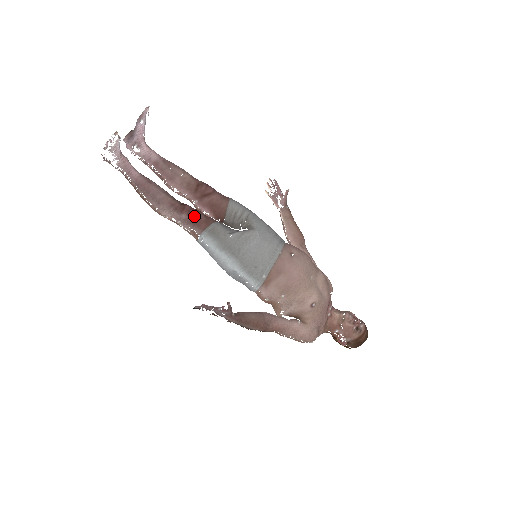
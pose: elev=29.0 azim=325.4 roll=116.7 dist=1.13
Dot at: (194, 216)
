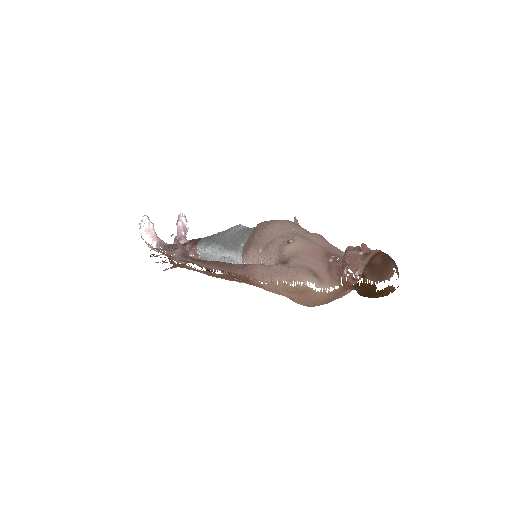
Dot at: (194, 240)
